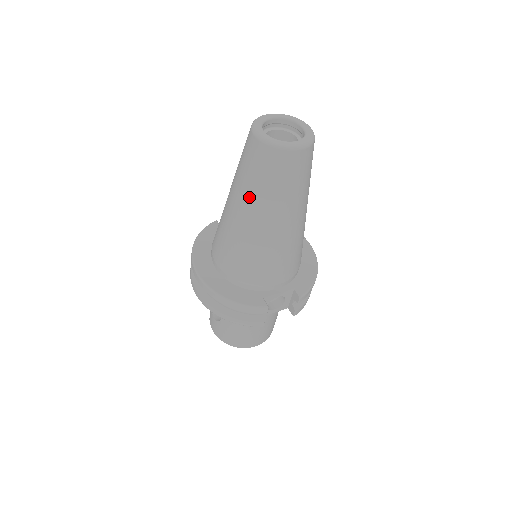
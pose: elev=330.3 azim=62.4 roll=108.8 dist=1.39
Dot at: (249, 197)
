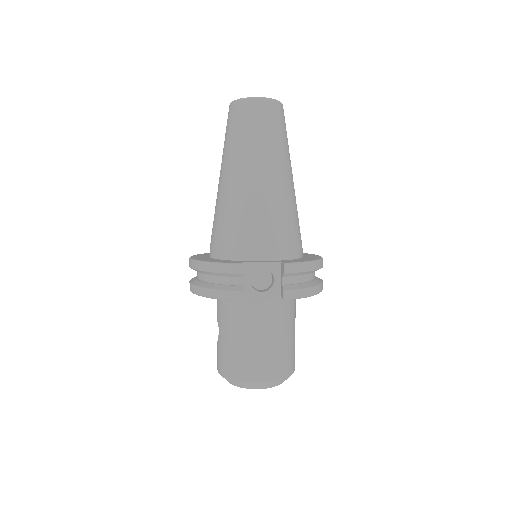
Dot at: (226, 155)
